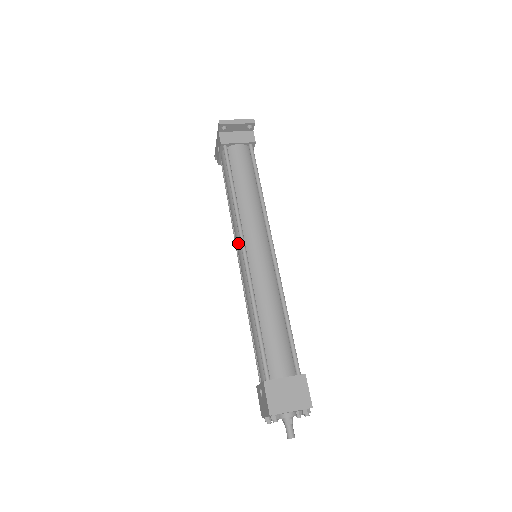
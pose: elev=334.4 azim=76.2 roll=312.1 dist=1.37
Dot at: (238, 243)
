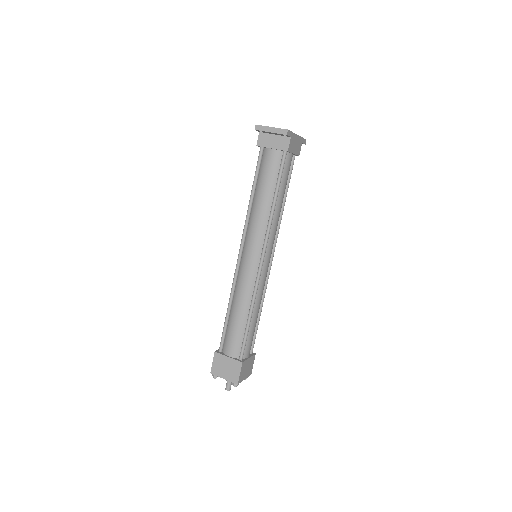
Dot at: occluded
